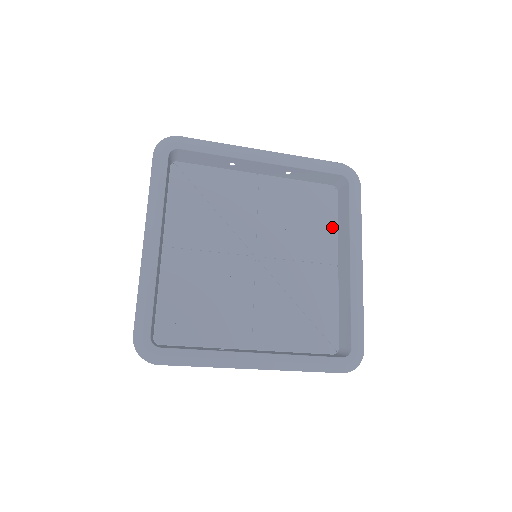
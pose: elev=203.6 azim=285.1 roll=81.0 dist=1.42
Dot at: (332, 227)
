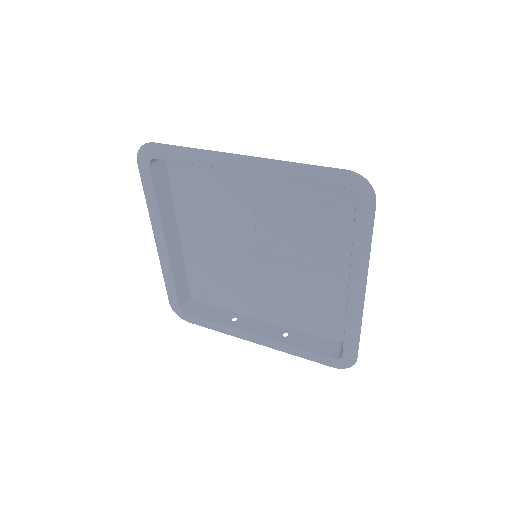
Dot at: (345, 233)
